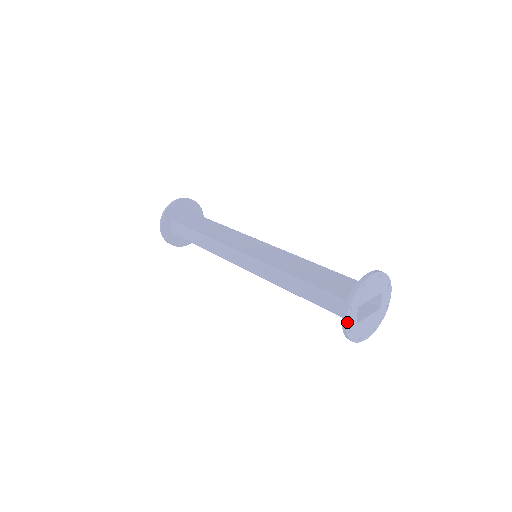
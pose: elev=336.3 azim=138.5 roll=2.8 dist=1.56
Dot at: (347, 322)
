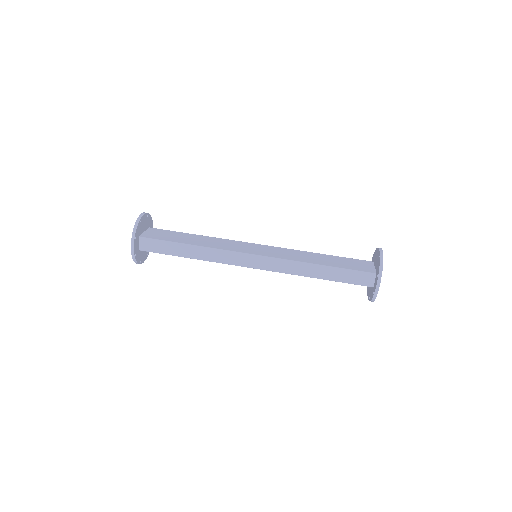
Dot at: (379, 286)
